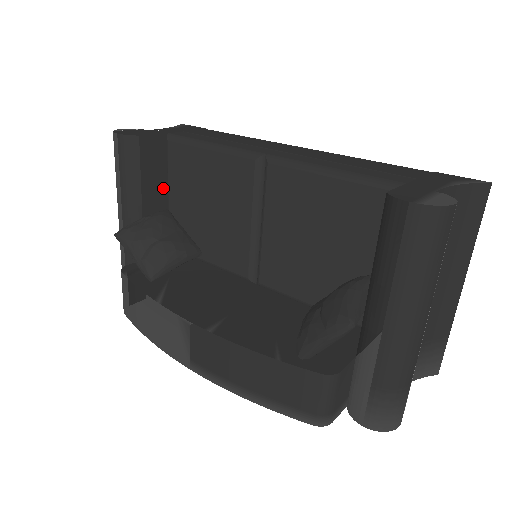
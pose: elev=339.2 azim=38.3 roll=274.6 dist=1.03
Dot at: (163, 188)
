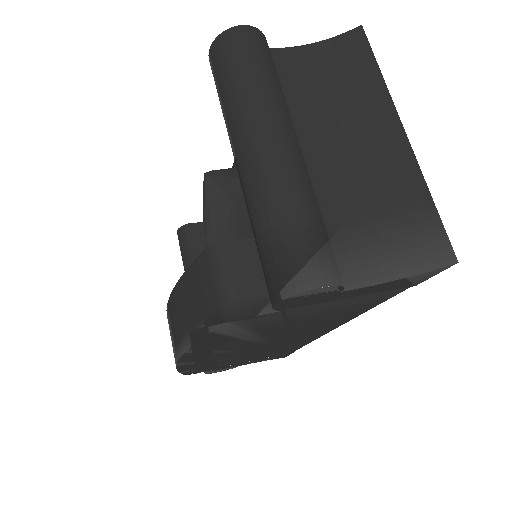
Dot at: occluded
